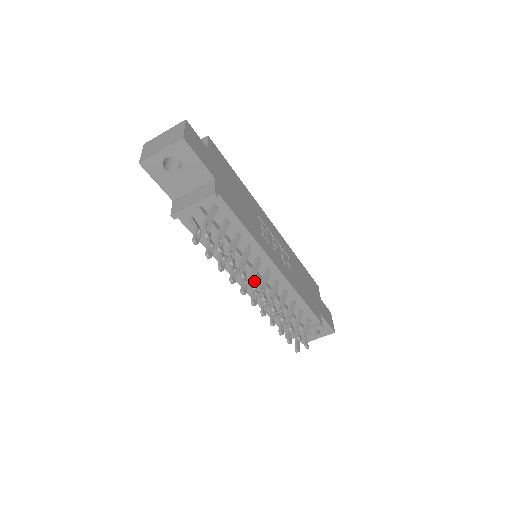
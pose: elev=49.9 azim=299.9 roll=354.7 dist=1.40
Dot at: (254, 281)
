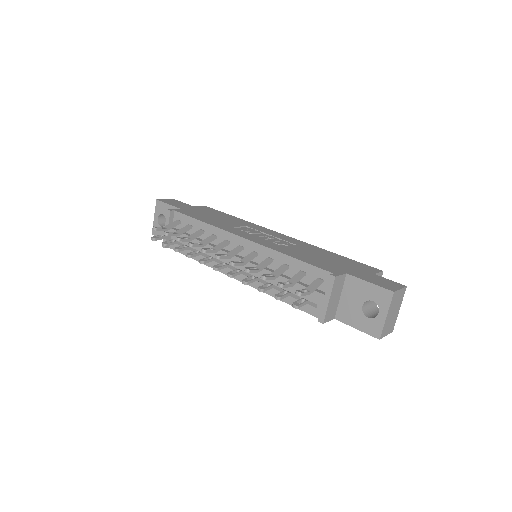
Dot at: (212, 251)
